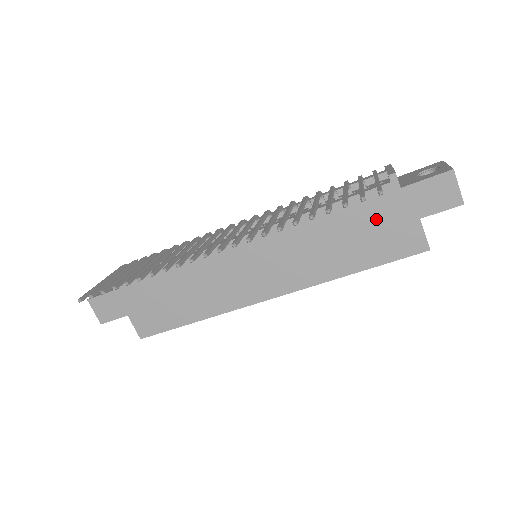
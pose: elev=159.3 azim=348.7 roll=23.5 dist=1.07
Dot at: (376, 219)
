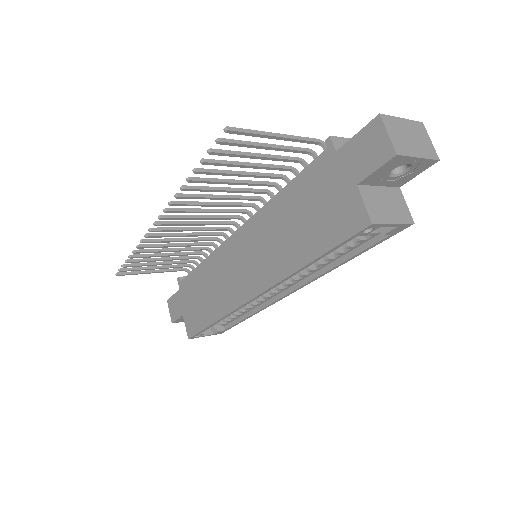
Dot at: (320, 194)
